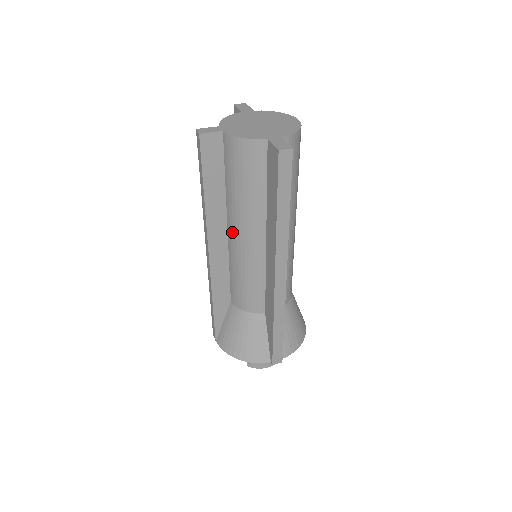
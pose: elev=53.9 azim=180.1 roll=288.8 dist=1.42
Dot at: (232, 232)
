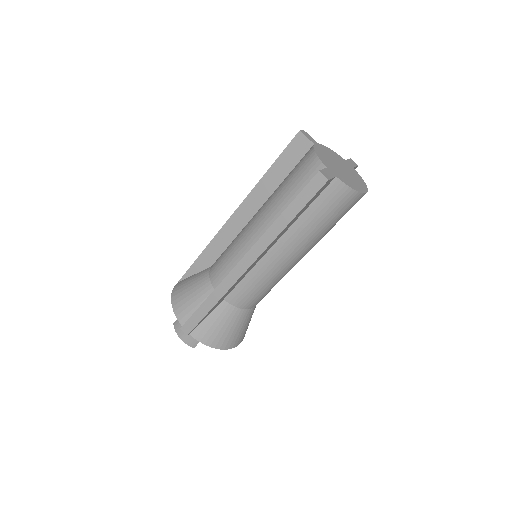
Dot at: (256, 214)
